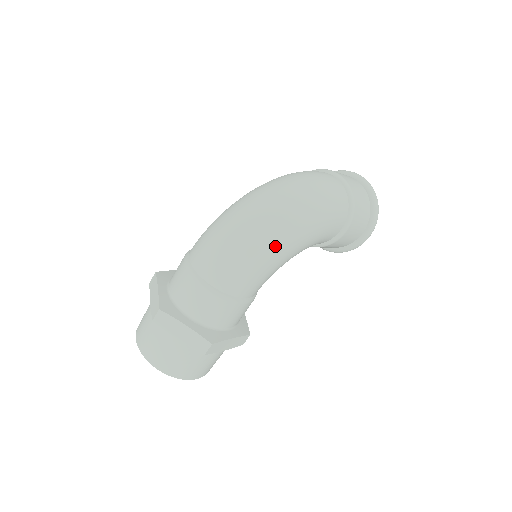
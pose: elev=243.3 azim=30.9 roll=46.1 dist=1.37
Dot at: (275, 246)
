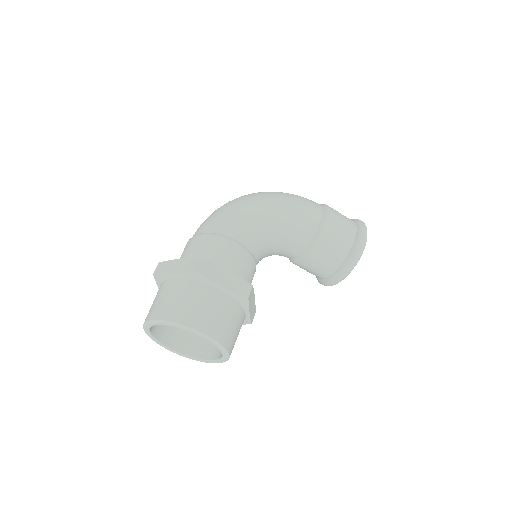
Dot at: (250, 202)
